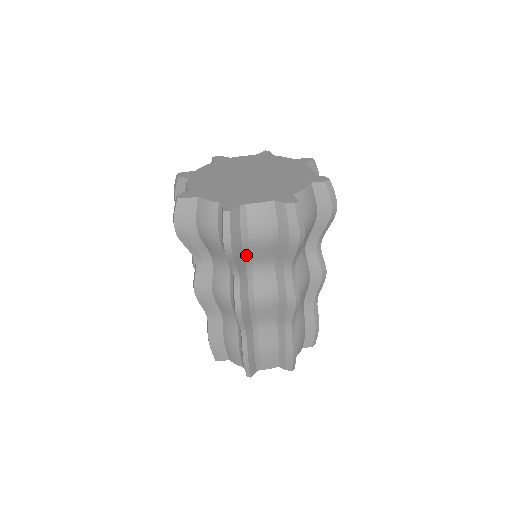
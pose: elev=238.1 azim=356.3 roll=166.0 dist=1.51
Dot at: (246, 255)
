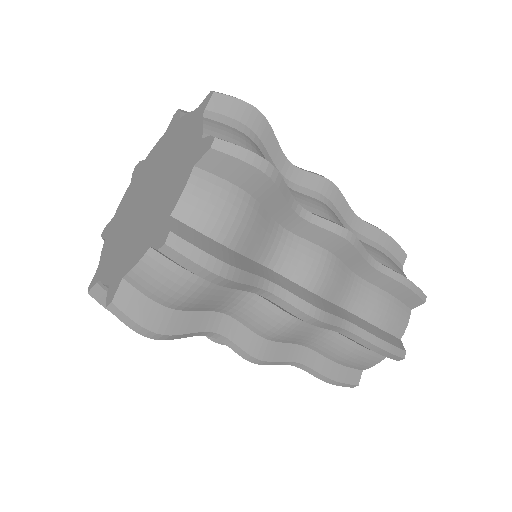
Dot at: occluded
